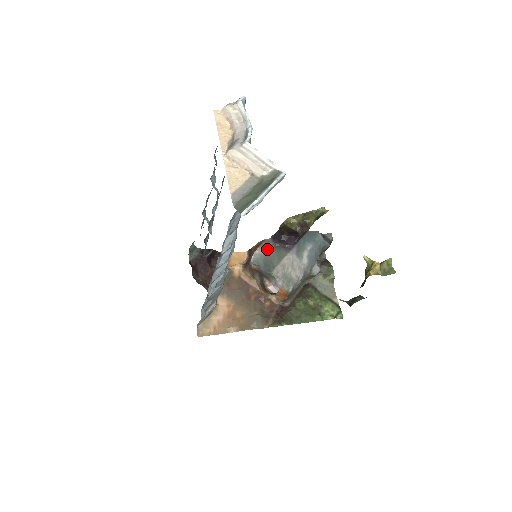
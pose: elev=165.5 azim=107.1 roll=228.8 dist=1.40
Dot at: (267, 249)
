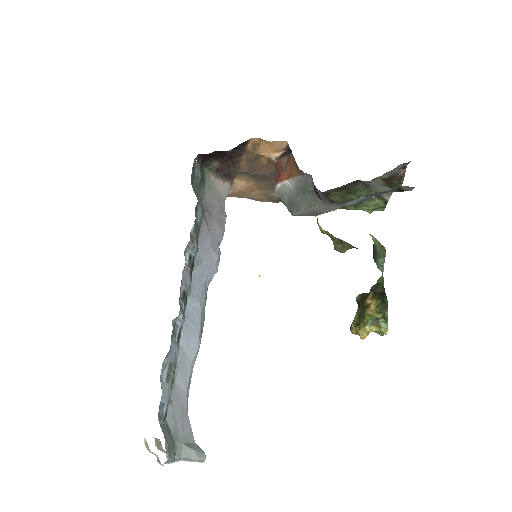
Dot at: (301, 187)
